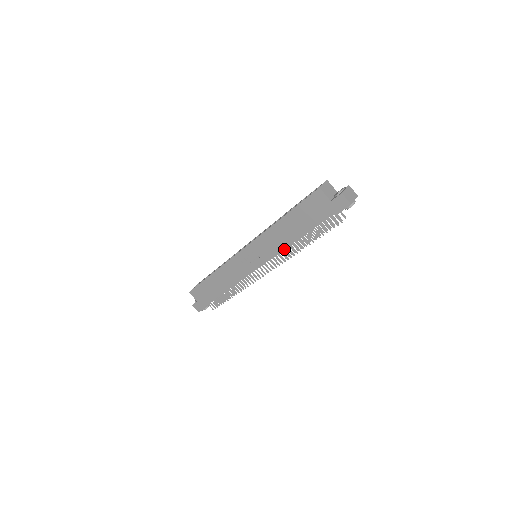
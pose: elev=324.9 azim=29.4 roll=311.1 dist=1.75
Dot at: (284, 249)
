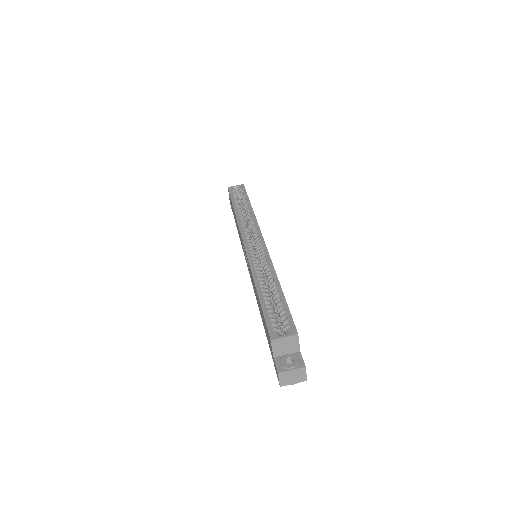
Dot at: occluded
